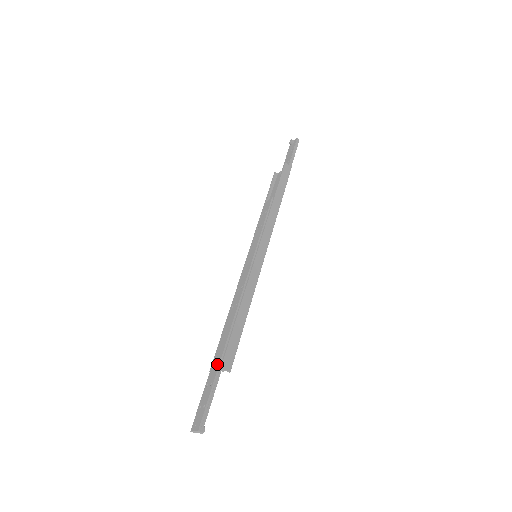
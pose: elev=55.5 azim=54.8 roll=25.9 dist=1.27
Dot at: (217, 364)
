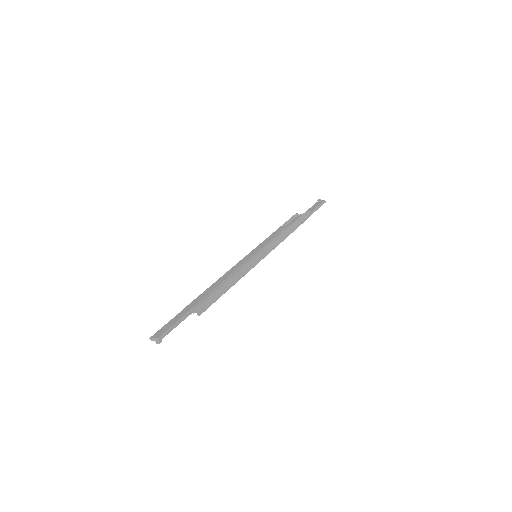
Dot at: (193, 306)
